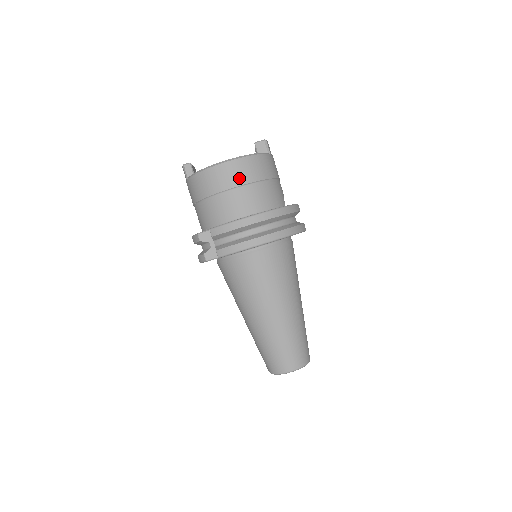
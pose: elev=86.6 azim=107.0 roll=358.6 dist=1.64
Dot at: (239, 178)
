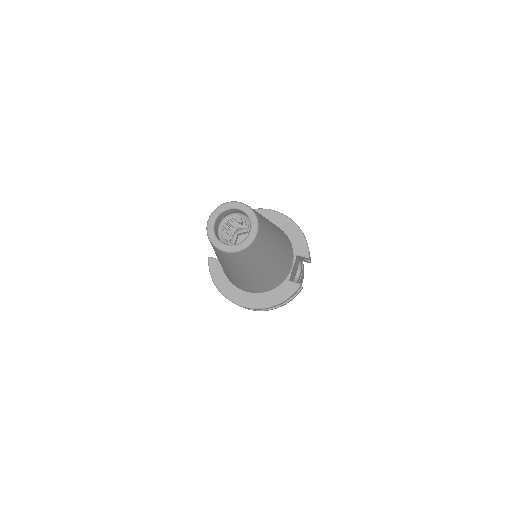
Dot at: occluded
